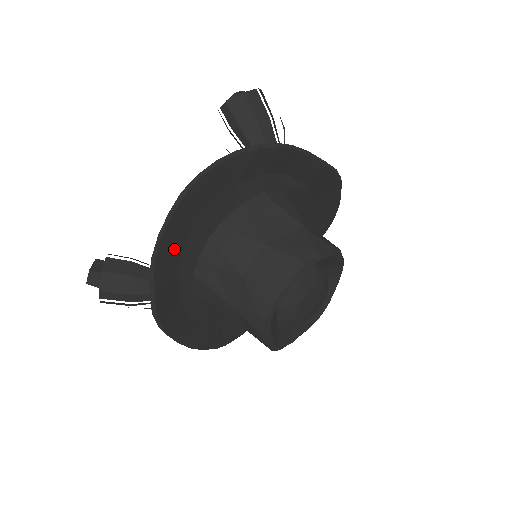
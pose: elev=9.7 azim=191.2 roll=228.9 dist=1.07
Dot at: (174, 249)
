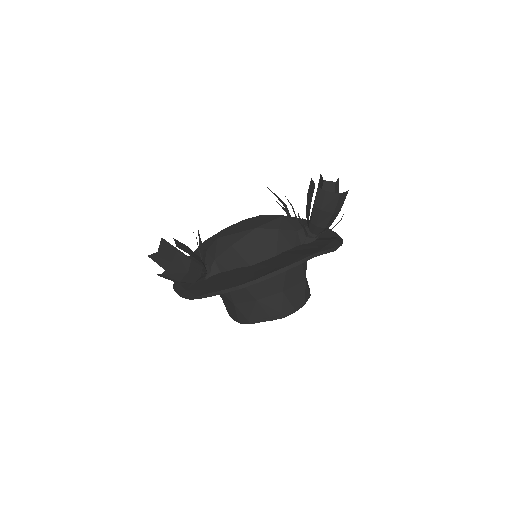
Dot at: occluded
